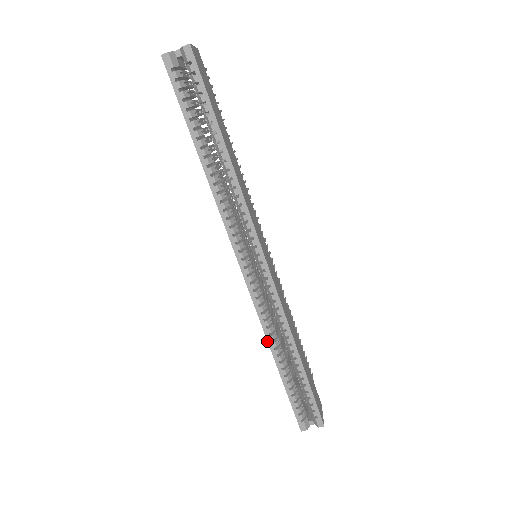
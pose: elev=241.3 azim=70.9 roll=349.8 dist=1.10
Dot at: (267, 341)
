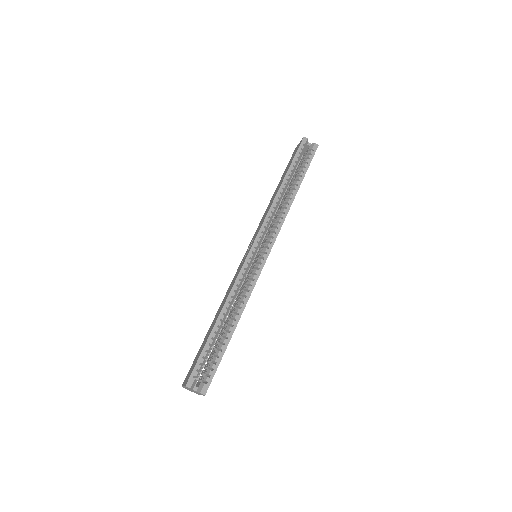
Dot at: (226, 299)
